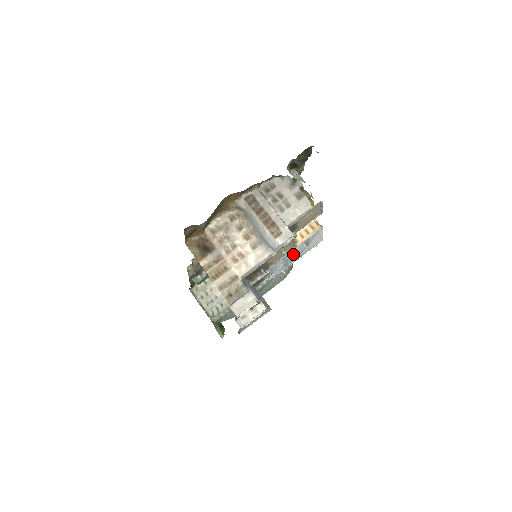
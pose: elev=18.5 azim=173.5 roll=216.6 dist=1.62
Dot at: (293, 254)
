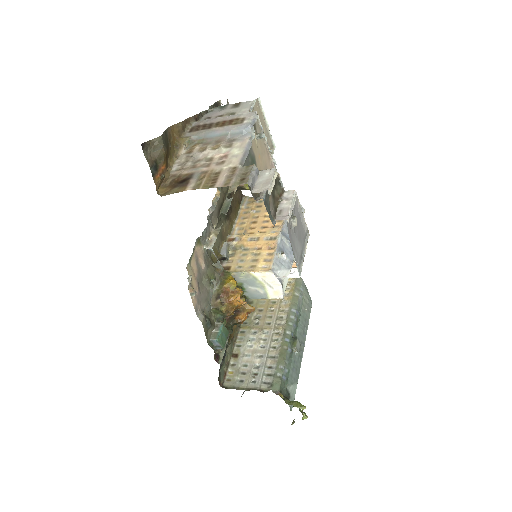
Dot at: occluded
